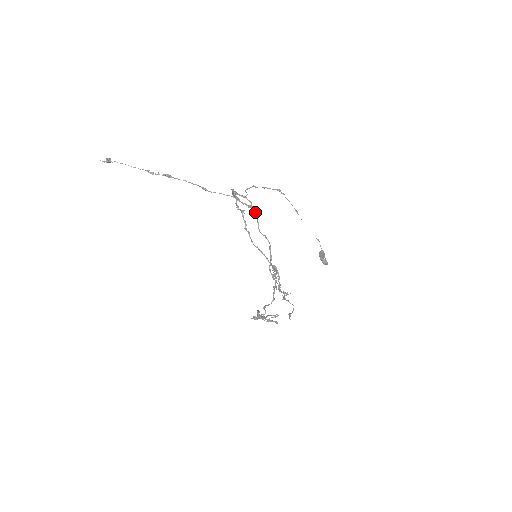
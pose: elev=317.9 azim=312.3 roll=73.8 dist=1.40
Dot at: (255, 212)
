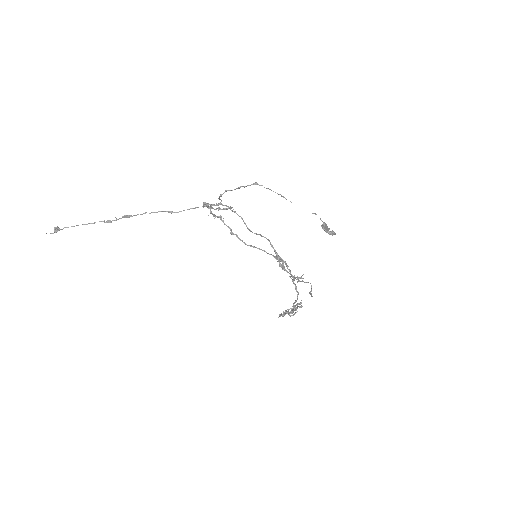
Dot at: (237, 214)
